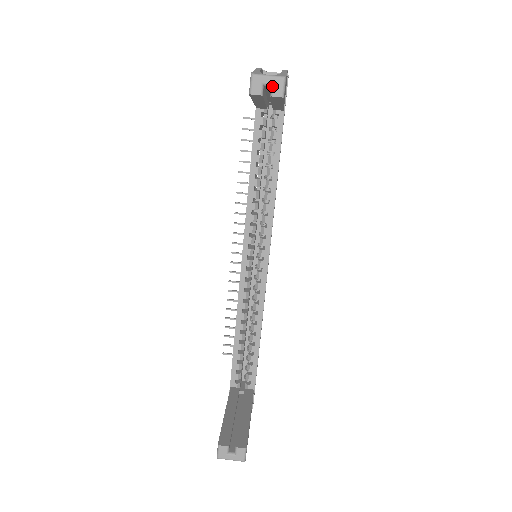
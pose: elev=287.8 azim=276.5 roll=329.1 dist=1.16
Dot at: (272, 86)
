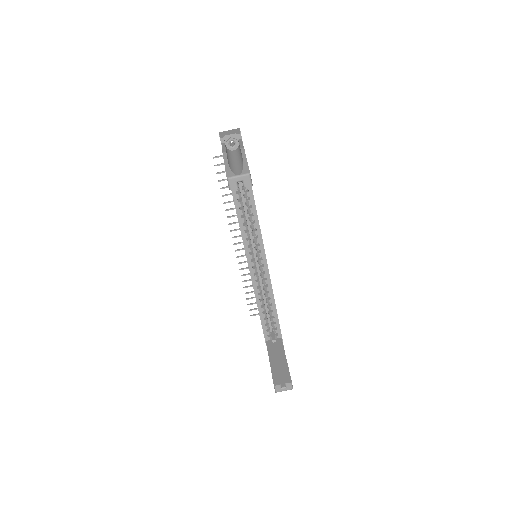
Dot at: (243, 181)
